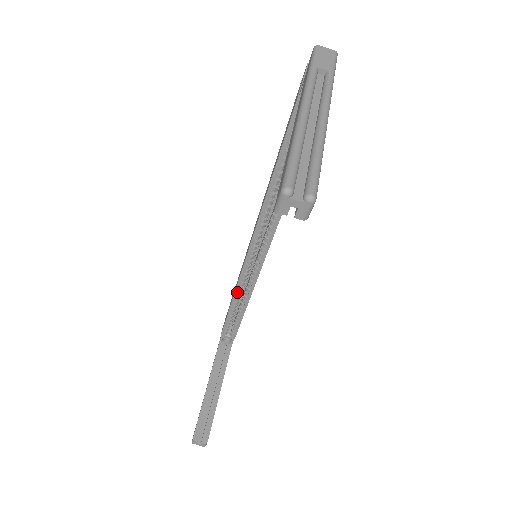
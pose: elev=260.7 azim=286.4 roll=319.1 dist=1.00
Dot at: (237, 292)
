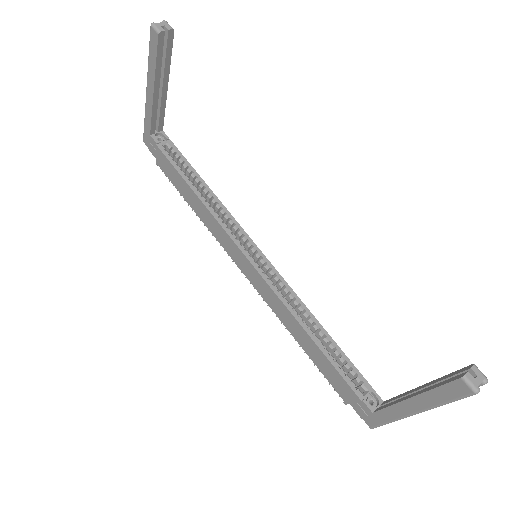
Dot at: (294, 314)
